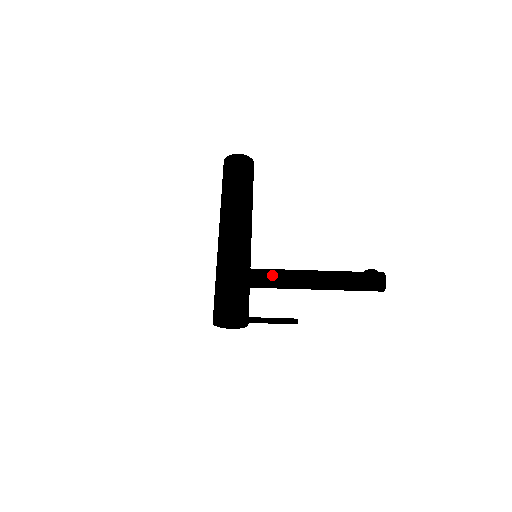
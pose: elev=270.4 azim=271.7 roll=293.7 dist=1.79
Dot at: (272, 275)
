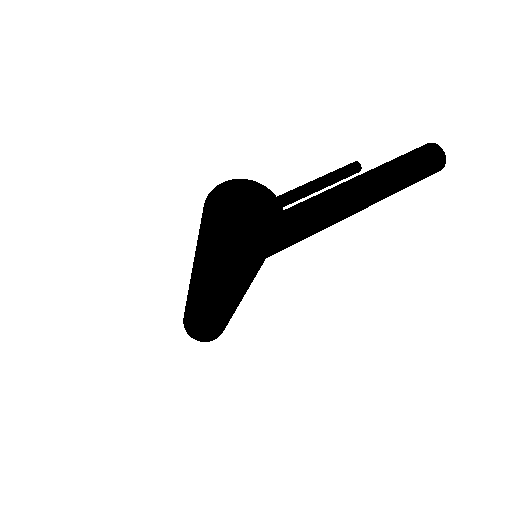
Dot at: occluded
